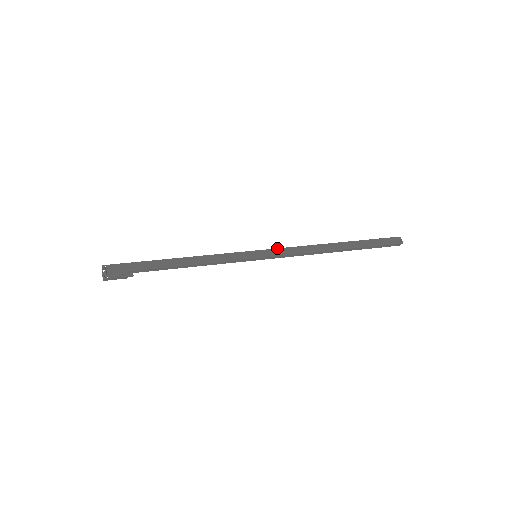
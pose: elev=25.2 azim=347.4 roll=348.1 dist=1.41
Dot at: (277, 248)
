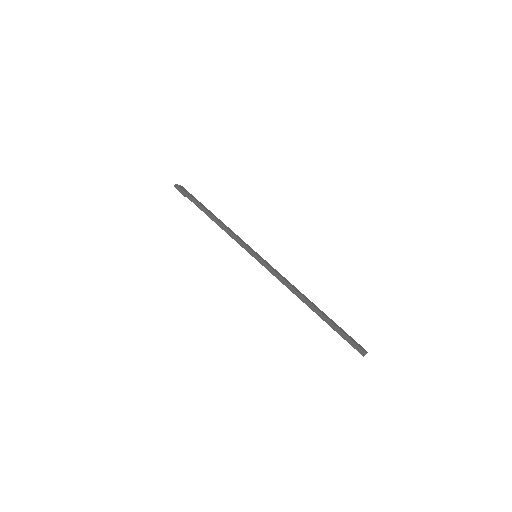
Dot at: occluded
